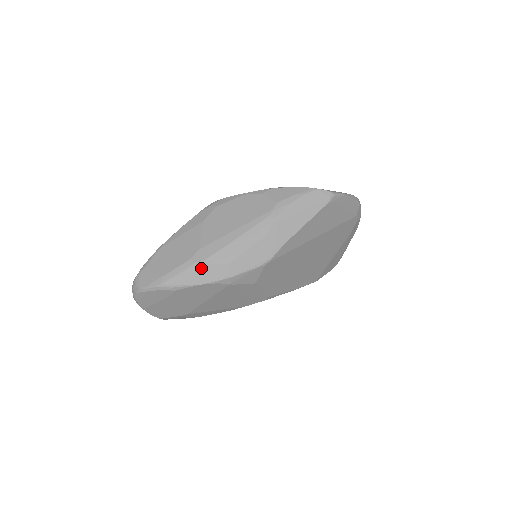
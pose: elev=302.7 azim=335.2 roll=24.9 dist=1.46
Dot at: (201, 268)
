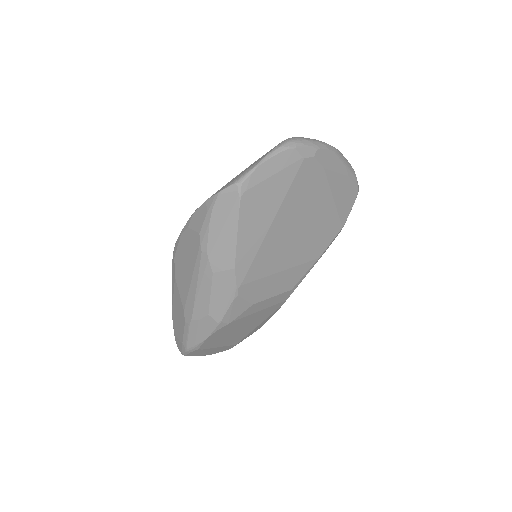
Dot at: (195, 327)
